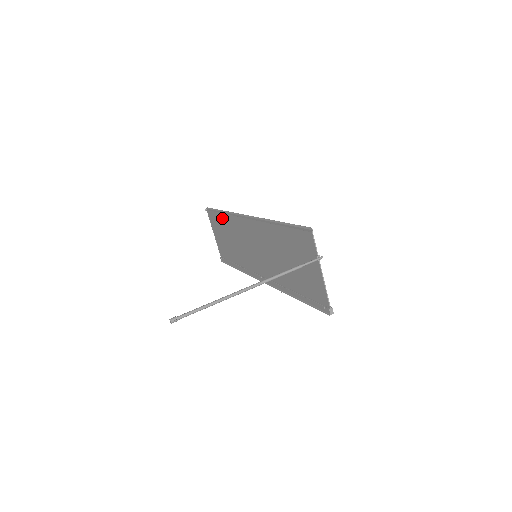
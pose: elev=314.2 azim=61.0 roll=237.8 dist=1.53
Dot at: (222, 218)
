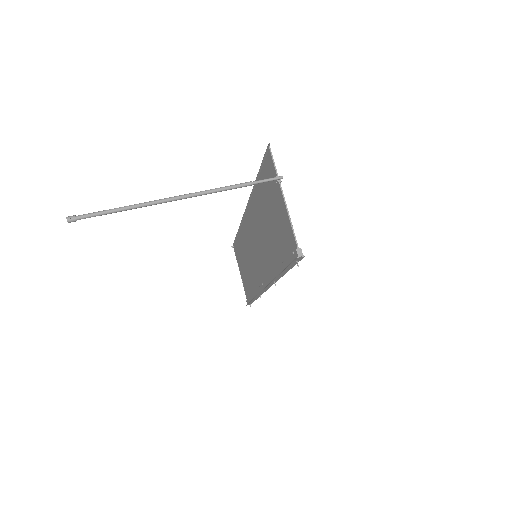
Dot at: (239, 241)
